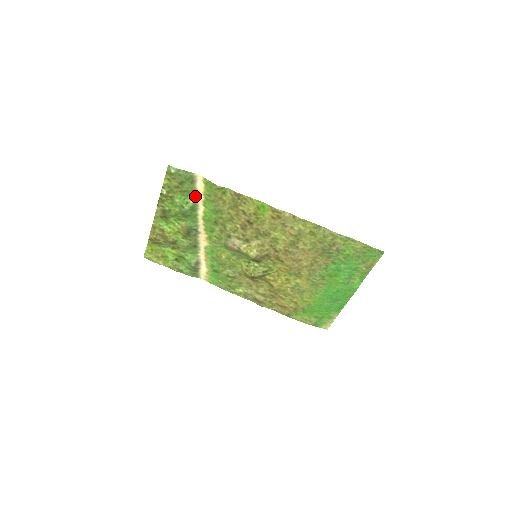
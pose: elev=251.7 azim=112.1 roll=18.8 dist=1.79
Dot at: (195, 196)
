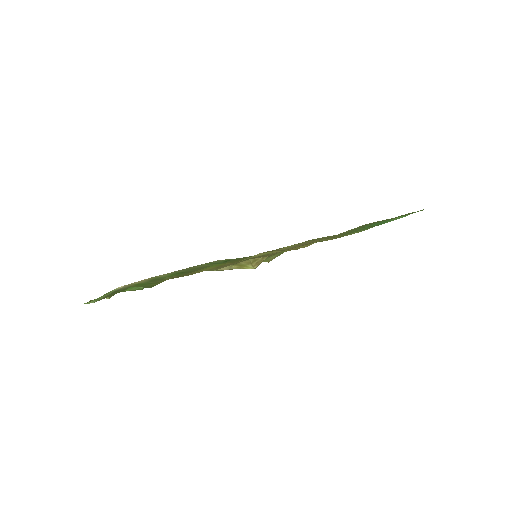
Dot at: occluded
